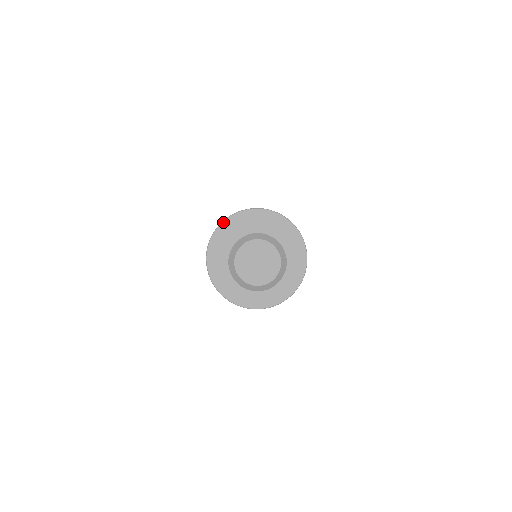
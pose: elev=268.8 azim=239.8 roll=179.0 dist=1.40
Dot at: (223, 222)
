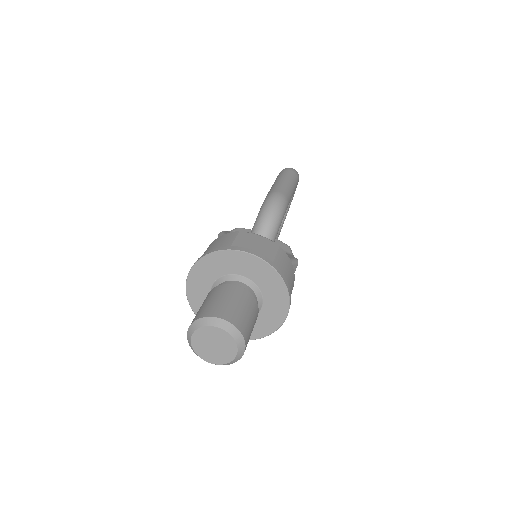
Dot at: (186, 288)
